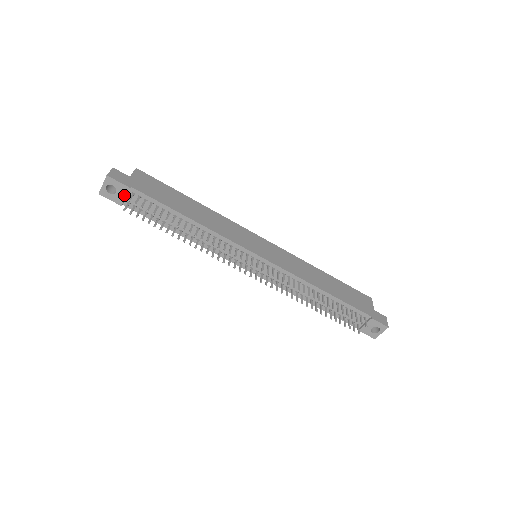
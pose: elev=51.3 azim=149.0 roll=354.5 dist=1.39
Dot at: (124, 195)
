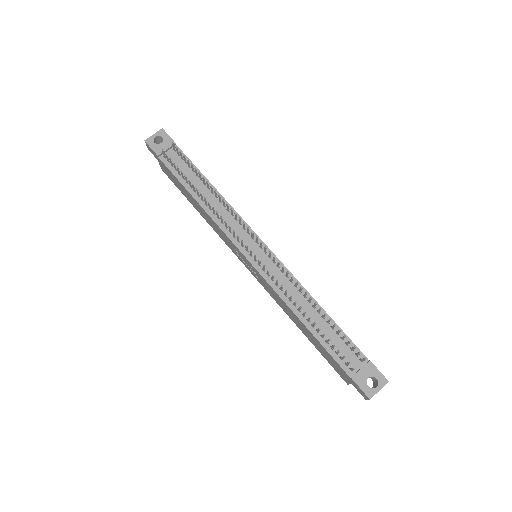
Dot at: (166, 148)
